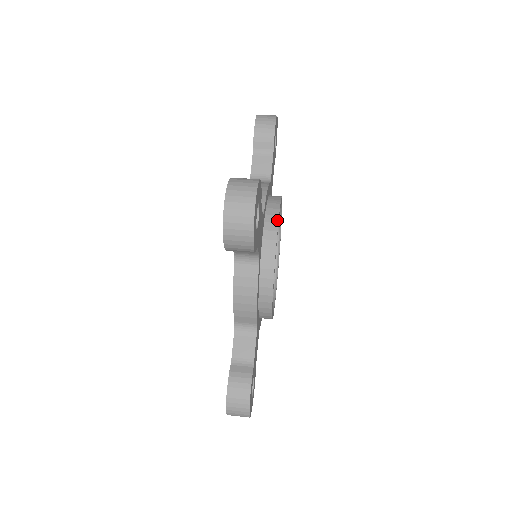
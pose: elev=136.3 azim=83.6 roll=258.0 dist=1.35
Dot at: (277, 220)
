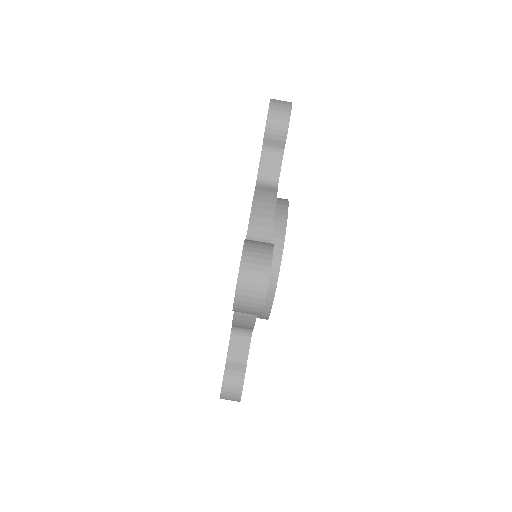
Dot at: (282, 245)
